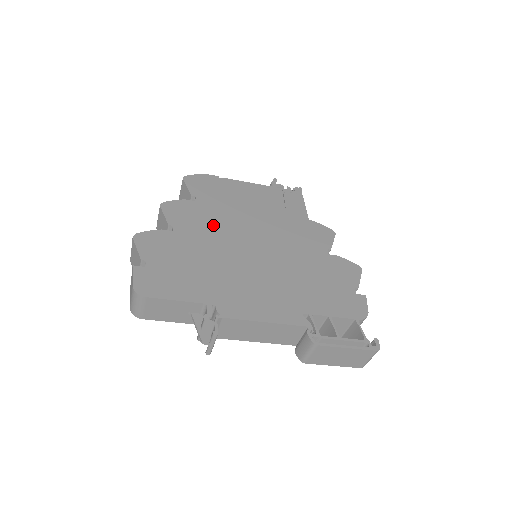
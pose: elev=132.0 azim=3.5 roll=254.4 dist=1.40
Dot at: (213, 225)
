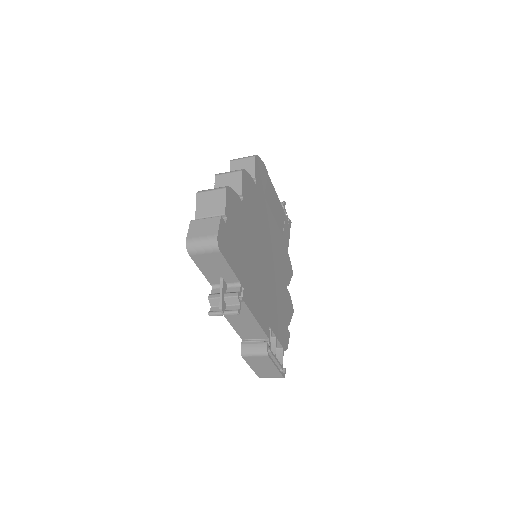
Dot at: (257, 216)
